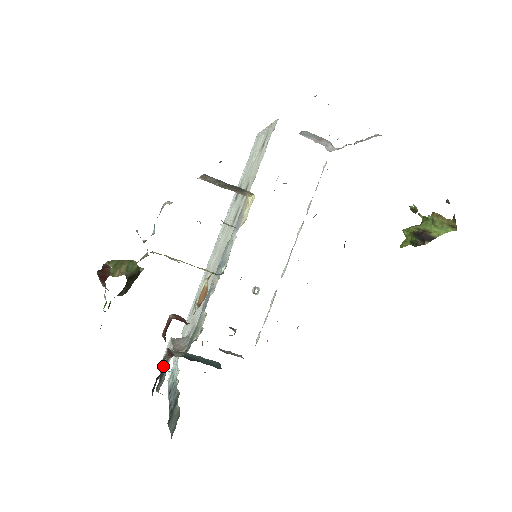
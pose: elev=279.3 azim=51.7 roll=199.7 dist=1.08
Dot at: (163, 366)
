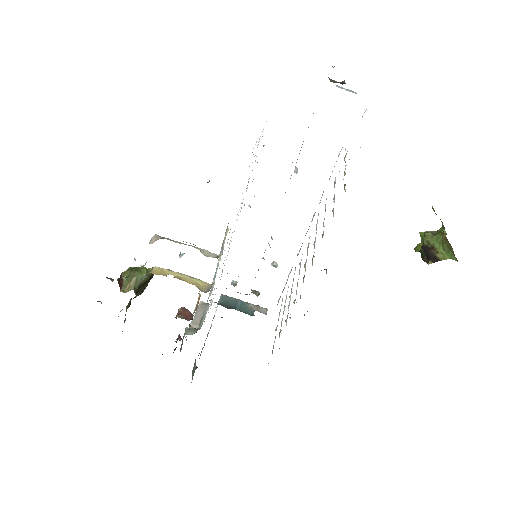
Dot at: occluded
